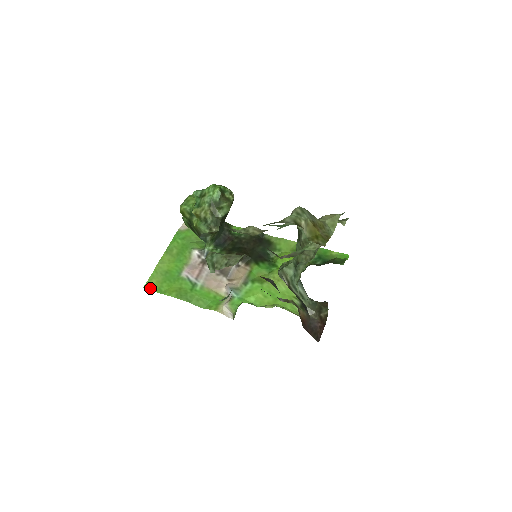
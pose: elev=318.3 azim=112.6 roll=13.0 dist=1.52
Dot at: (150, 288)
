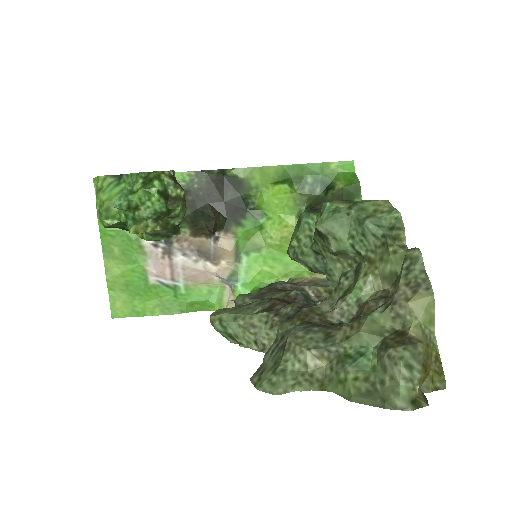
Dot at: (121, 315)
